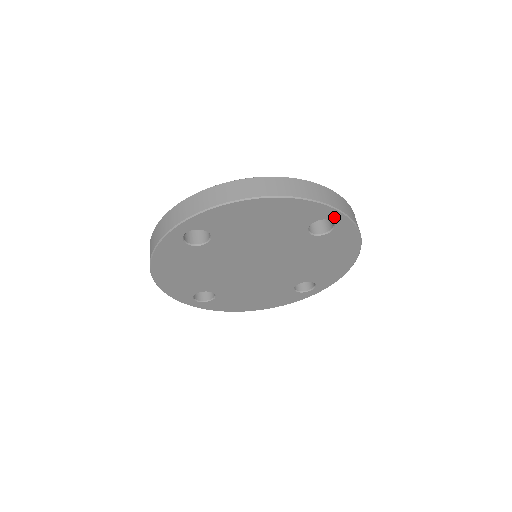
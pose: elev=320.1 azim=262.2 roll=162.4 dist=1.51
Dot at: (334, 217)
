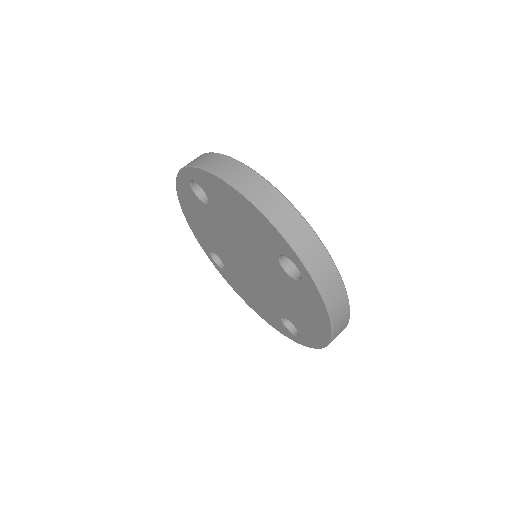
Dot at: (299, 265)
